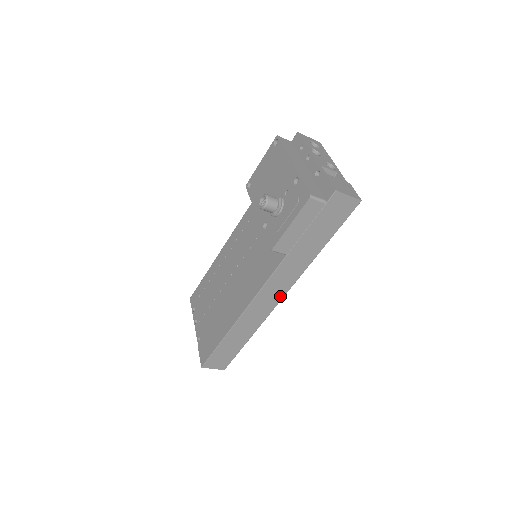
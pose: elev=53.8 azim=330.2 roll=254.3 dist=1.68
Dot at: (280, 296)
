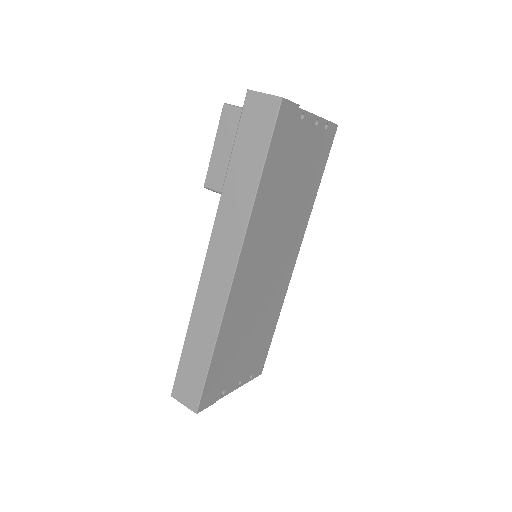
Dot at: (231, 268)
